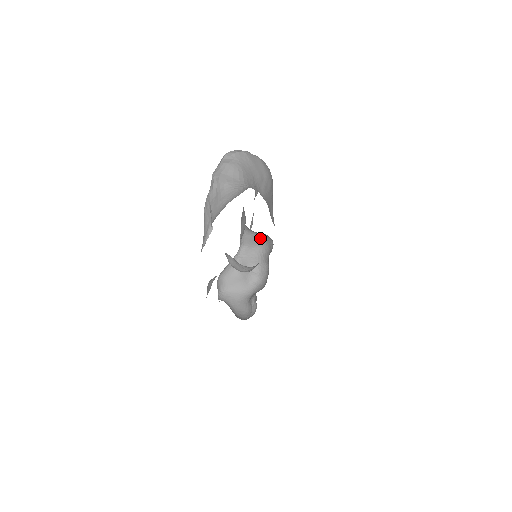
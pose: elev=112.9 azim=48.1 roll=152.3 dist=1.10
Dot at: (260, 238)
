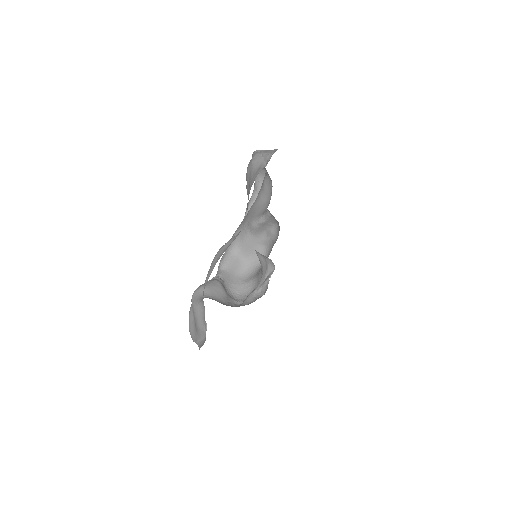
Dot at: (243, 265)
